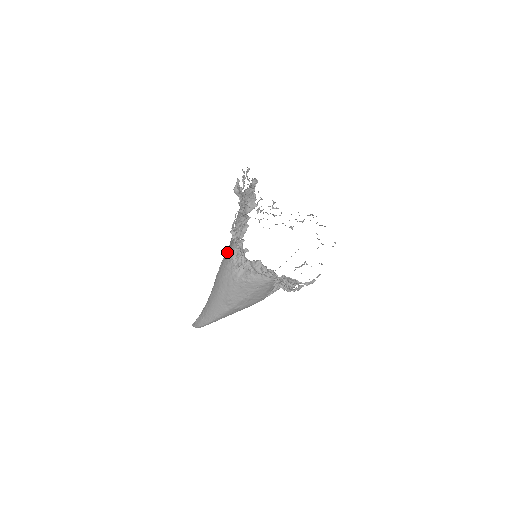
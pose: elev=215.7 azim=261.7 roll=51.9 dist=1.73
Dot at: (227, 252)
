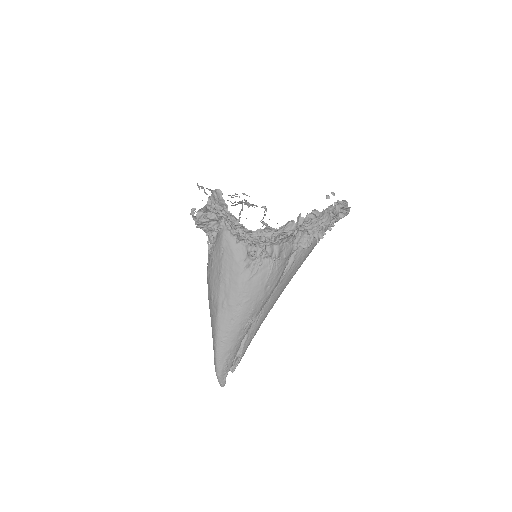
Dot at: occluded
